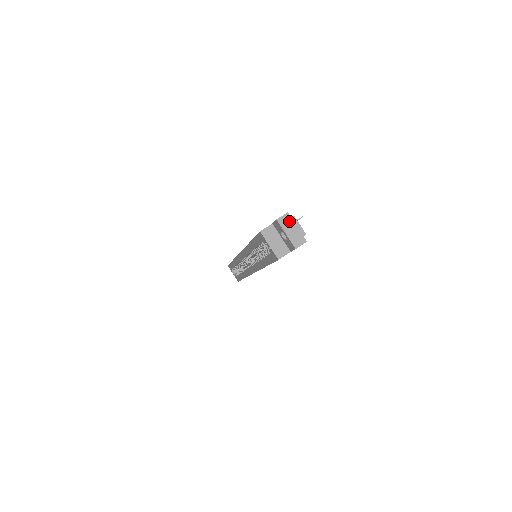
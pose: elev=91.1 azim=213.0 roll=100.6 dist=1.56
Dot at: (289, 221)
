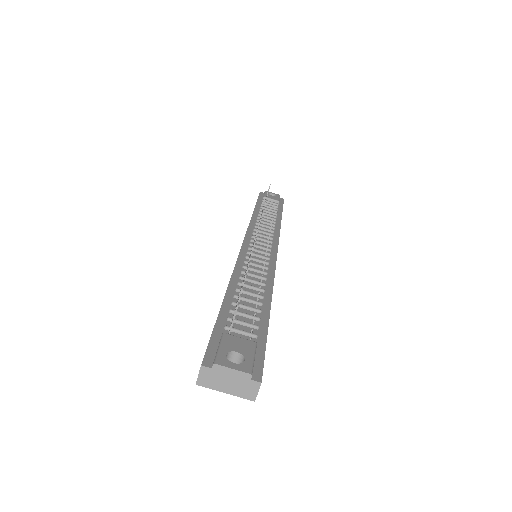
Dot at: (213, 375)
